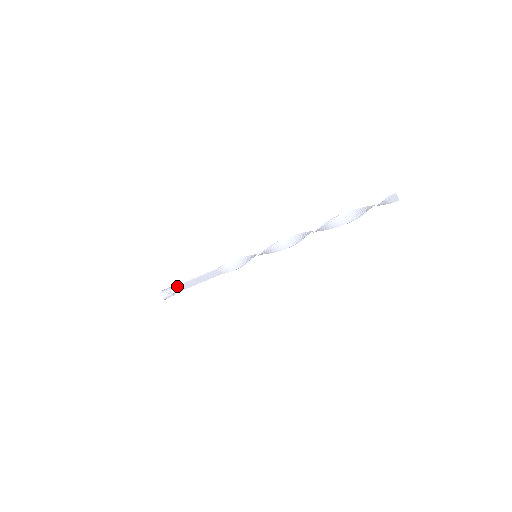
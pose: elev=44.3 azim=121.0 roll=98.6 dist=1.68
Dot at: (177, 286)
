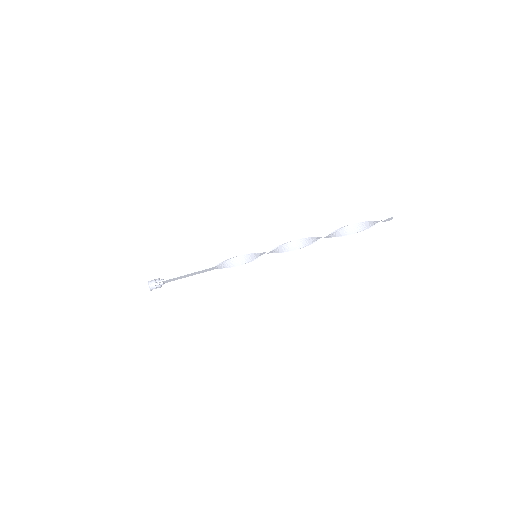
Dot at: (168, 279)
